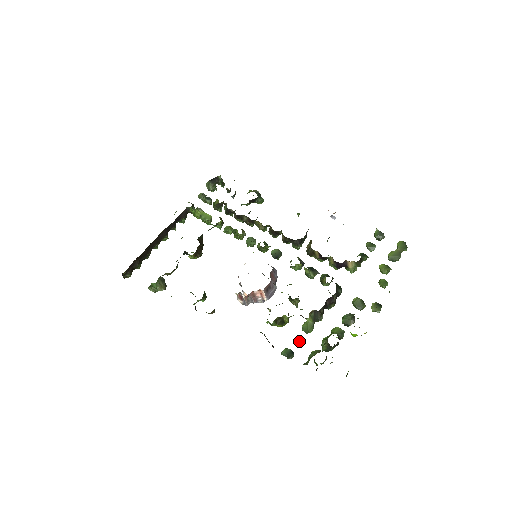
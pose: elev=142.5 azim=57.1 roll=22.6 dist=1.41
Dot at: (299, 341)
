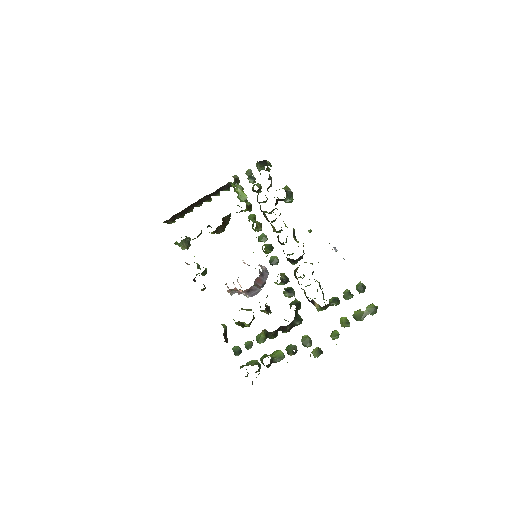
Dot at: (248, 346)
